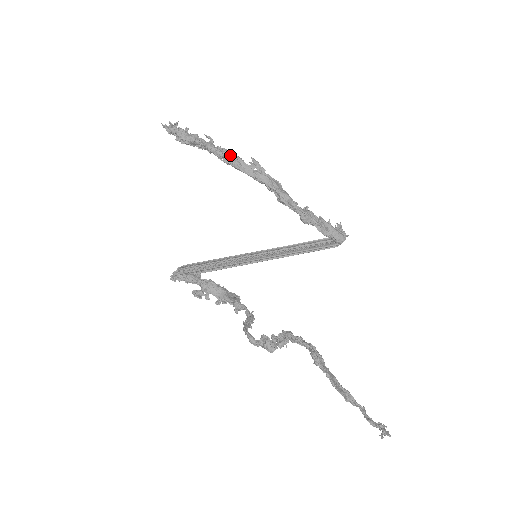
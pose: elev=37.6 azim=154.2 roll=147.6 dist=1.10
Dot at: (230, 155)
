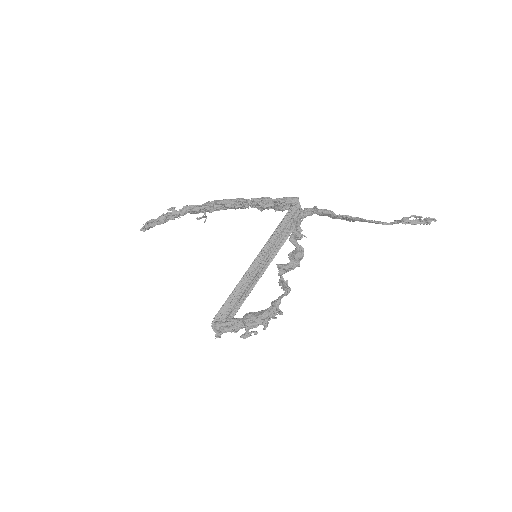
Dot at: (189, 207)
